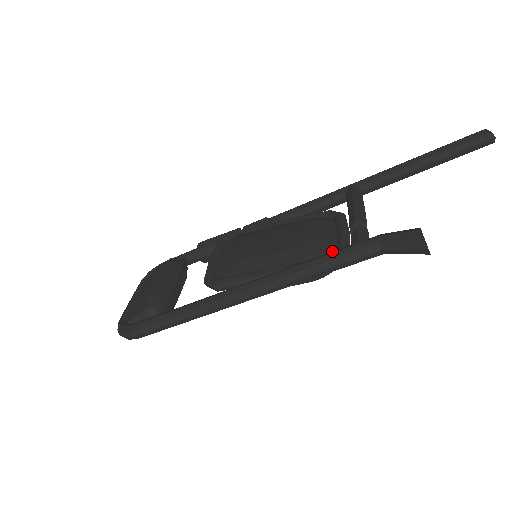
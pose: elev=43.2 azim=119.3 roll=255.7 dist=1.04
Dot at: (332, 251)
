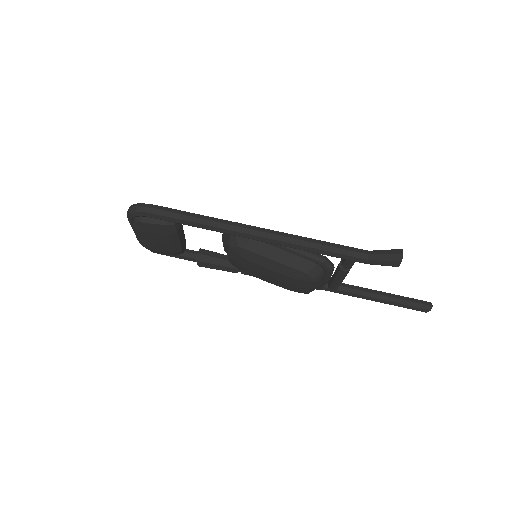
Dot at: occluded
